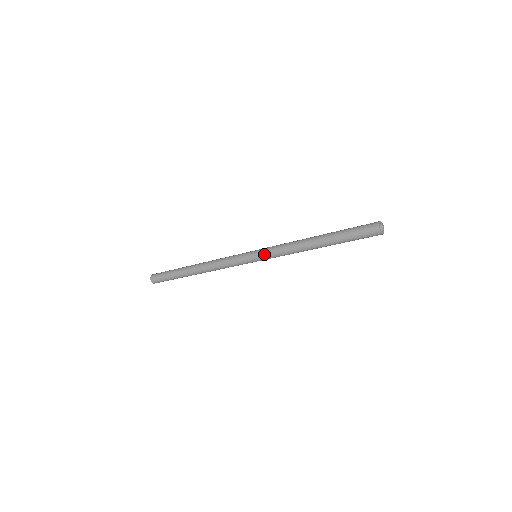
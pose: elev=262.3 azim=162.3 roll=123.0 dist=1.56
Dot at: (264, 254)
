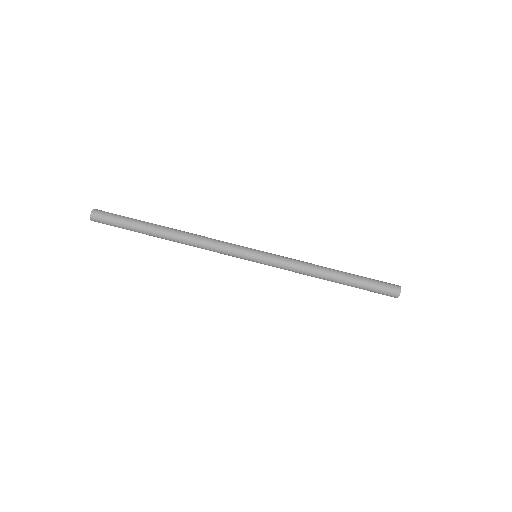
Dot at: (270, 263)
